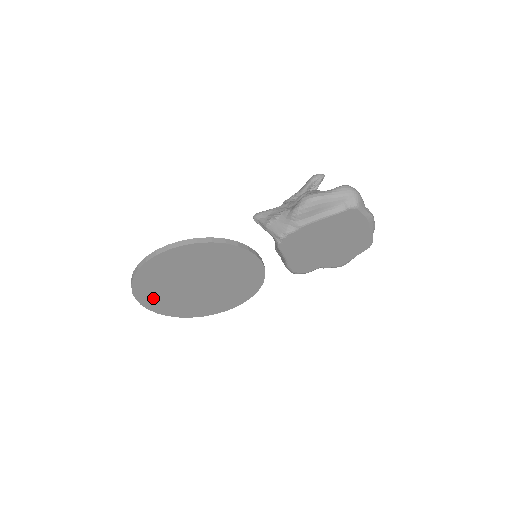
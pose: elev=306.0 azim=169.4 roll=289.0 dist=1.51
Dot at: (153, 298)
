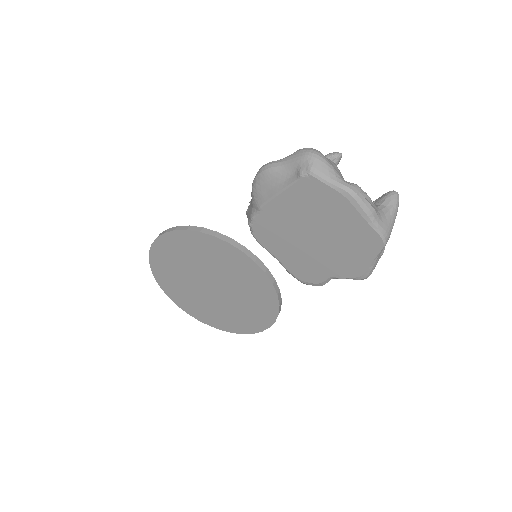
Dot at: (182, 299)
